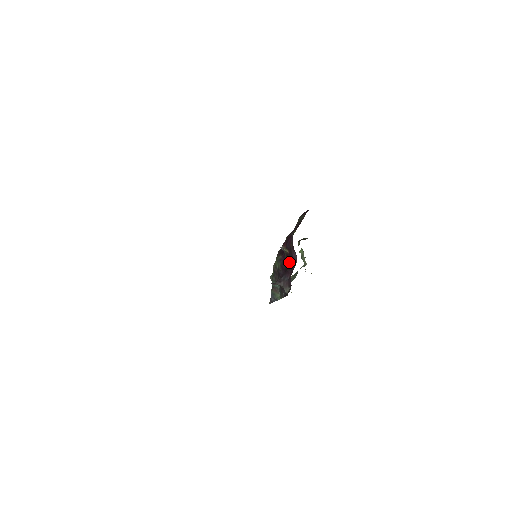
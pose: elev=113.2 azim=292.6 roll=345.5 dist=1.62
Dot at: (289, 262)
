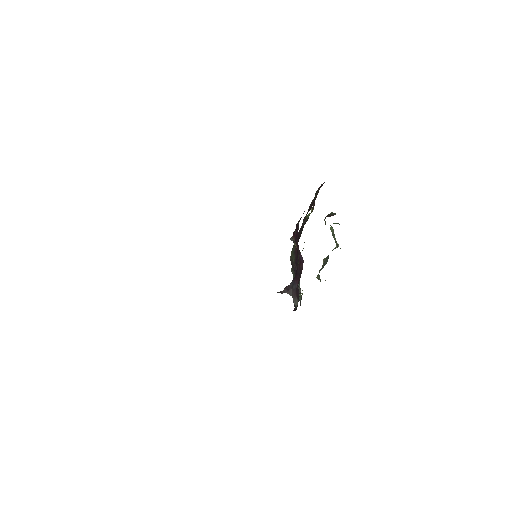
Dot at: occluded
